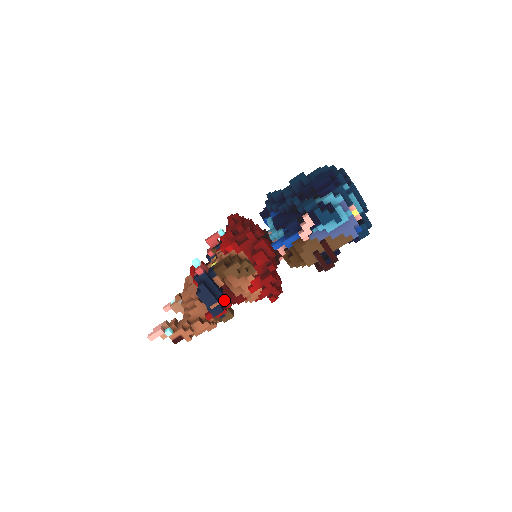
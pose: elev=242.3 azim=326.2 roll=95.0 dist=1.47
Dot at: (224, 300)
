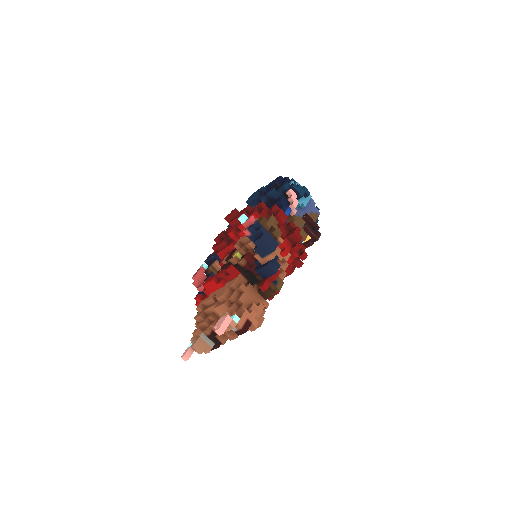
Dot at: occluded
